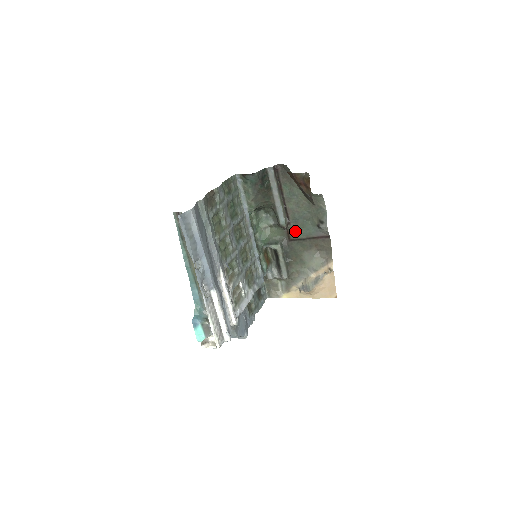
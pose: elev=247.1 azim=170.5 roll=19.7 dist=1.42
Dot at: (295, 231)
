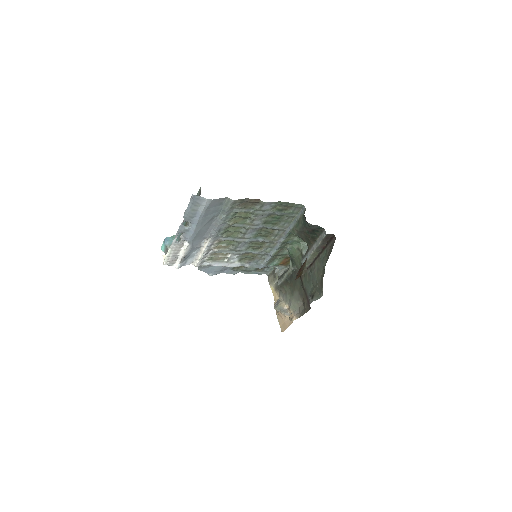
Dot at: (305, 276)
